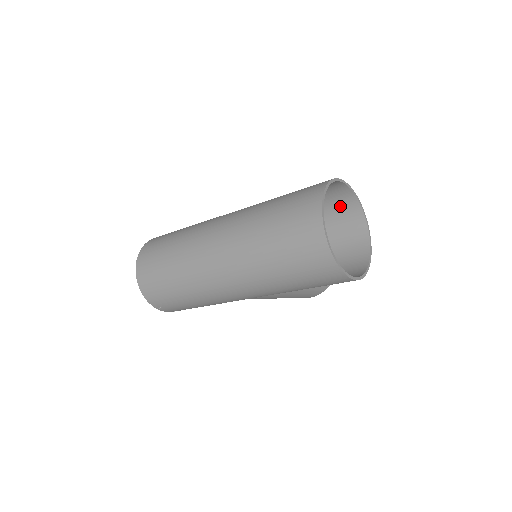
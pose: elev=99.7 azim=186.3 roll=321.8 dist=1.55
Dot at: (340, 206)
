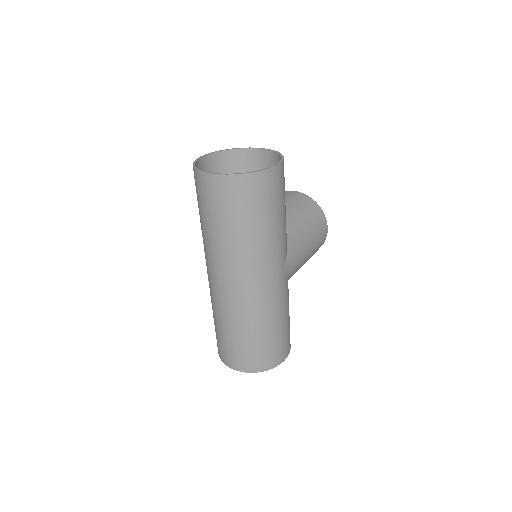
Dot at: (232, 167)
